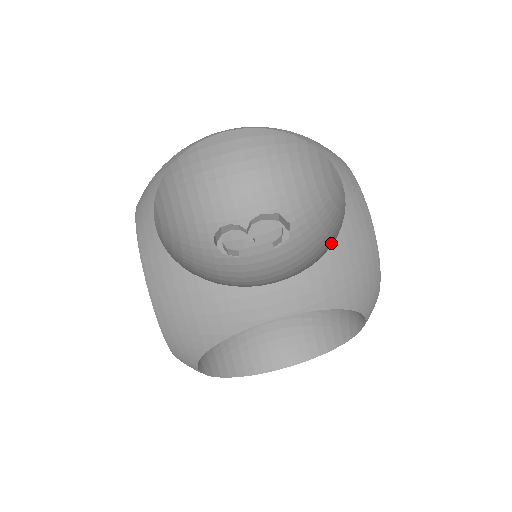
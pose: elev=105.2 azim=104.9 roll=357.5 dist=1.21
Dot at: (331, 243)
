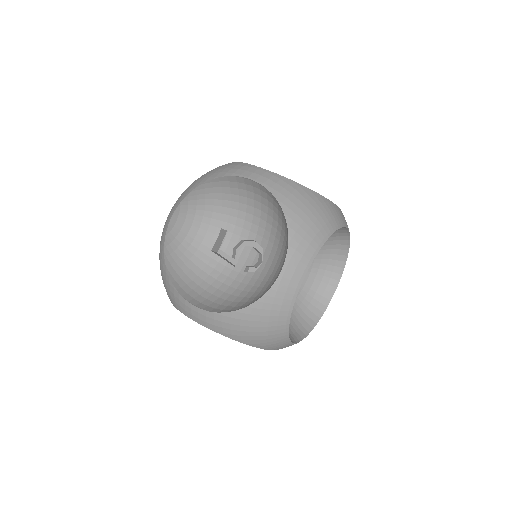
Dot at: occluded
